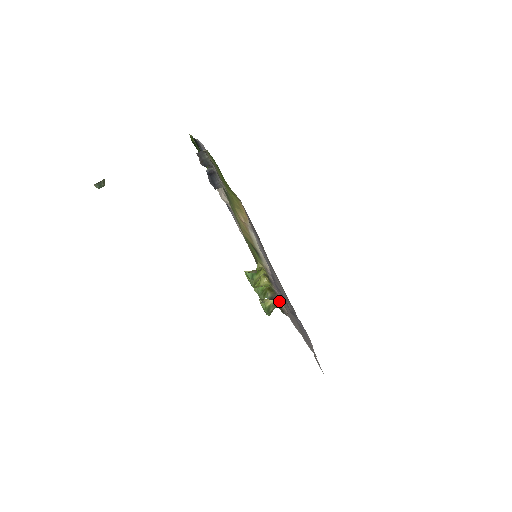
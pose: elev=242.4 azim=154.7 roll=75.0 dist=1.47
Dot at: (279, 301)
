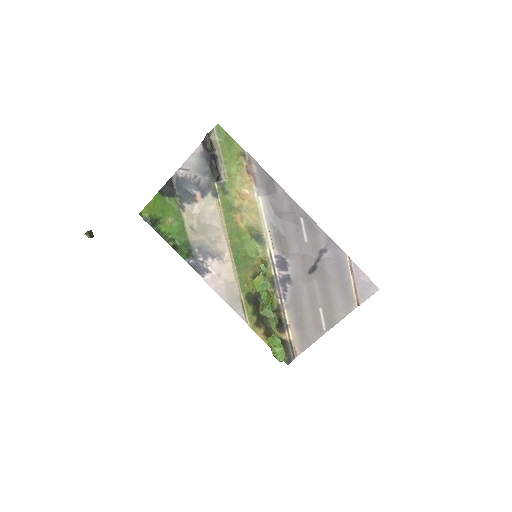
Dot at: (285, 327)
